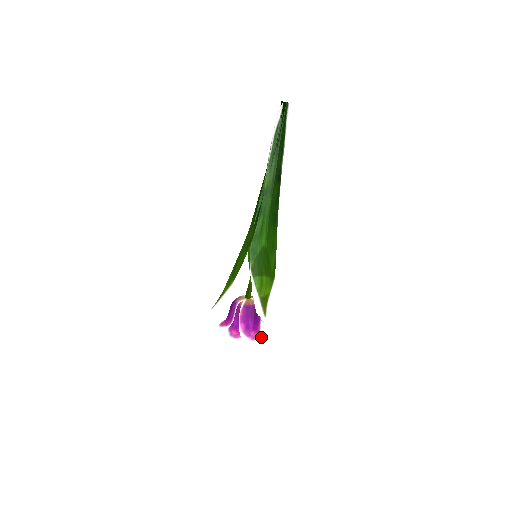
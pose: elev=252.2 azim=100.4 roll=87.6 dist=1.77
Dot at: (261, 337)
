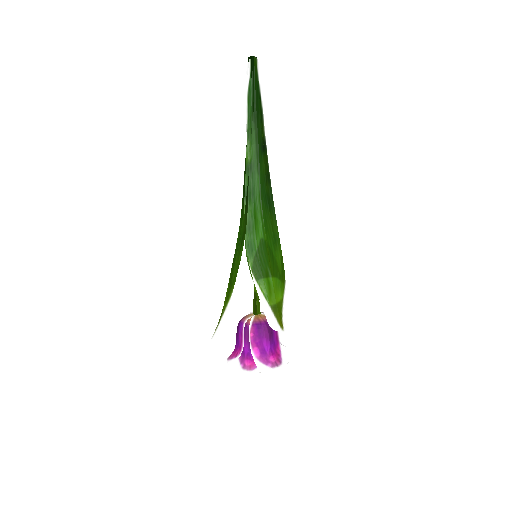
Dot at: (284, 362)
